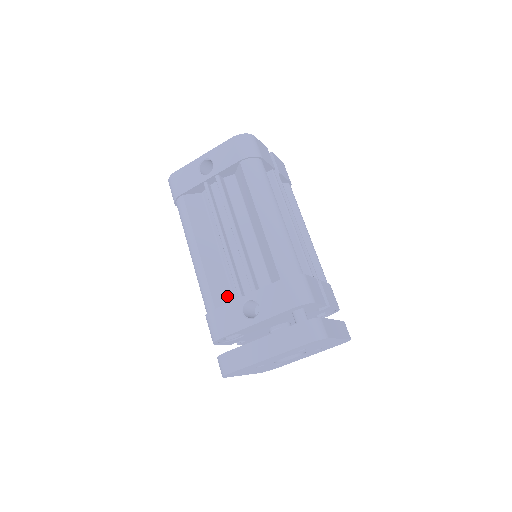
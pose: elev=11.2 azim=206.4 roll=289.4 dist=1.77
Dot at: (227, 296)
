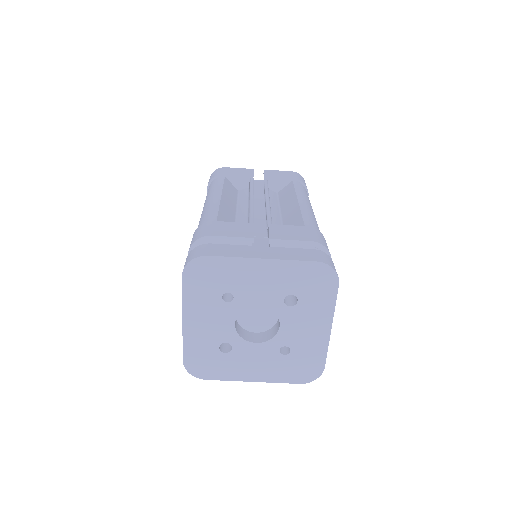
Dot at: occluded
